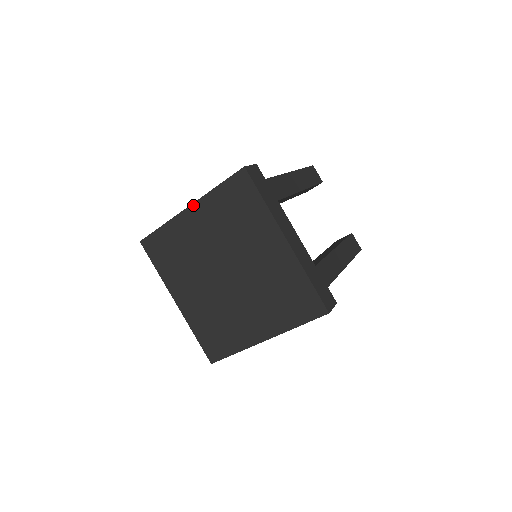
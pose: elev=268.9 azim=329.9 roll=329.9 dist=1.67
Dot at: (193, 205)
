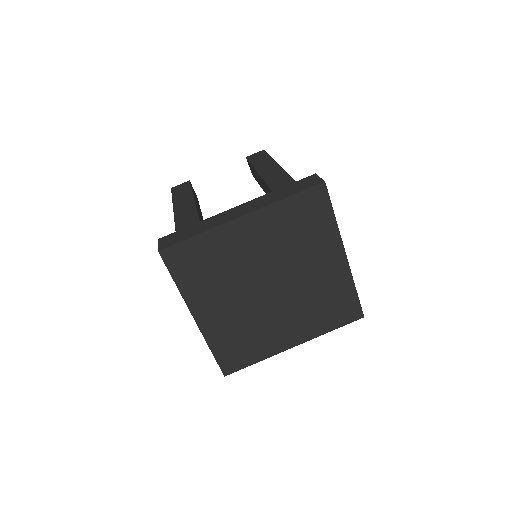
Dot at: (250, 214)
